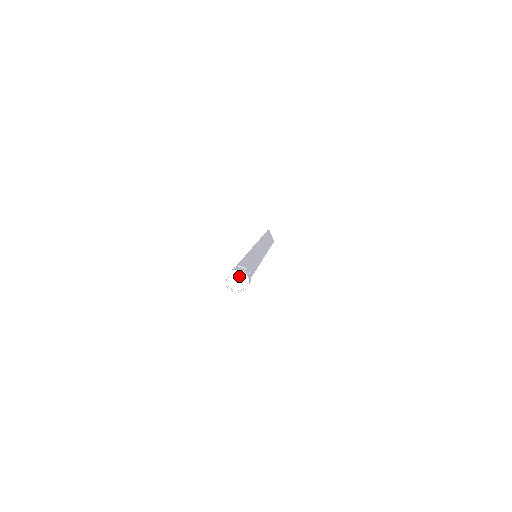
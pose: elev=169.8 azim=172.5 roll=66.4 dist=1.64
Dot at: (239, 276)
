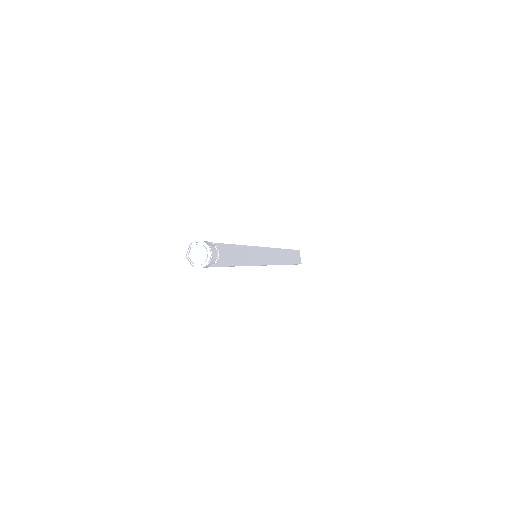
Dot at: (202, 248)
